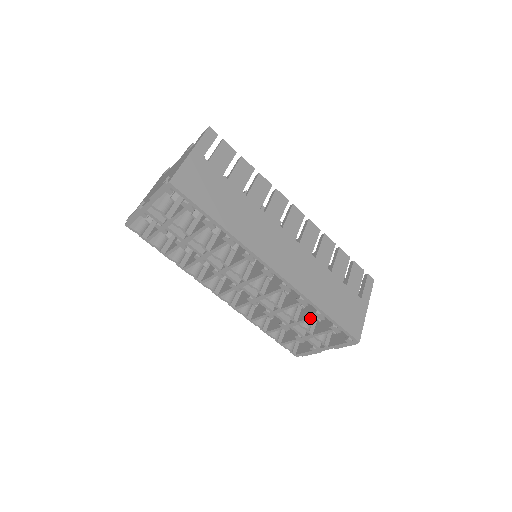
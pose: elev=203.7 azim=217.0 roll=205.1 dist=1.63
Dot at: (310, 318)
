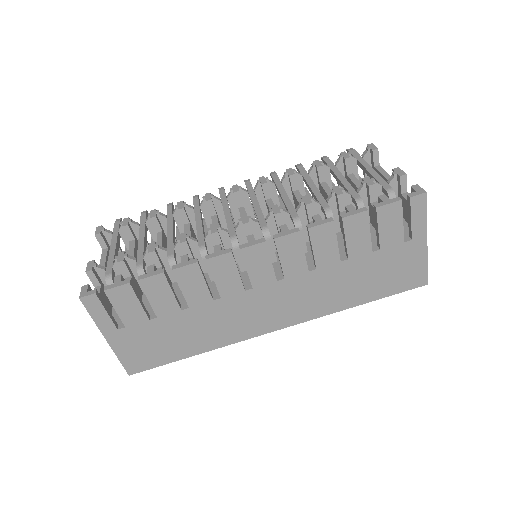
Dot at: occluded
